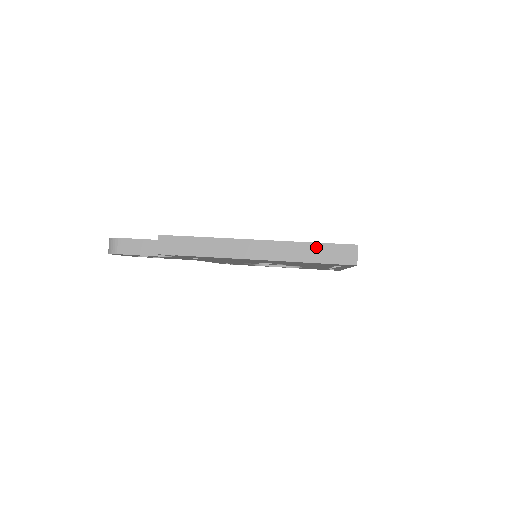
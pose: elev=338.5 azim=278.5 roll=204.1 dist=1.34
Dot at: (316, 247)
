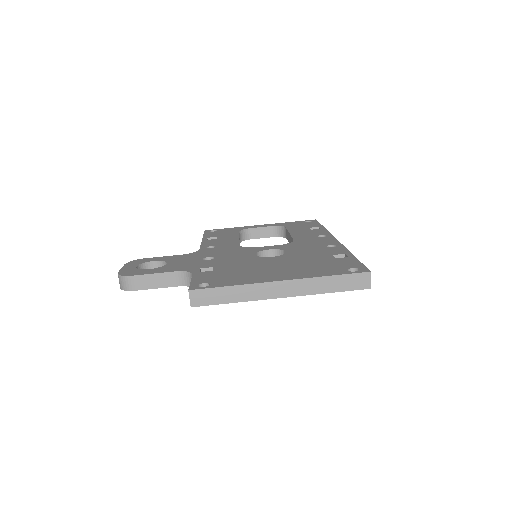
Dot at: (335, 279)
